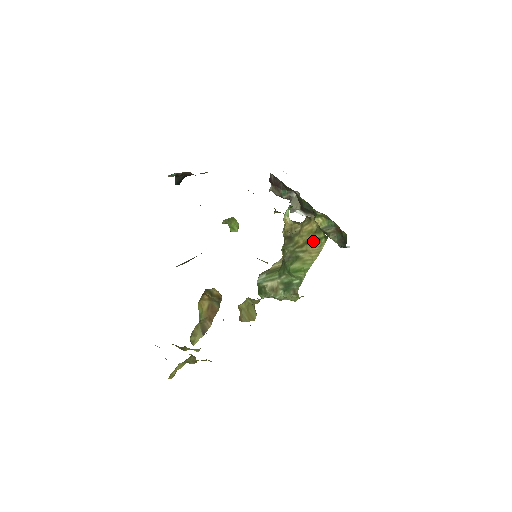
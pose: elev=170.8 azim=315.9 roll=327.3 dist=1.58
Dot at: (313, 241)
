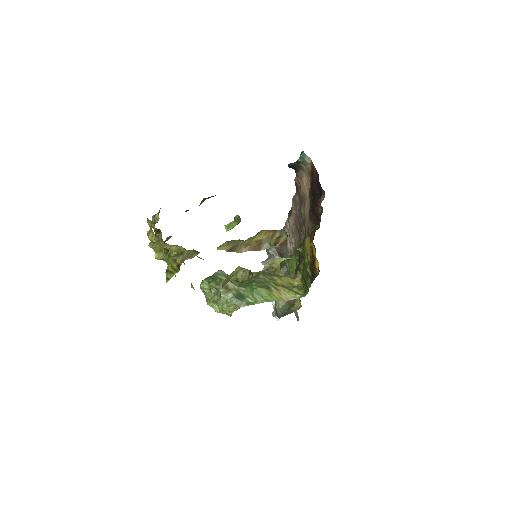
Dot at: (290, 290)
